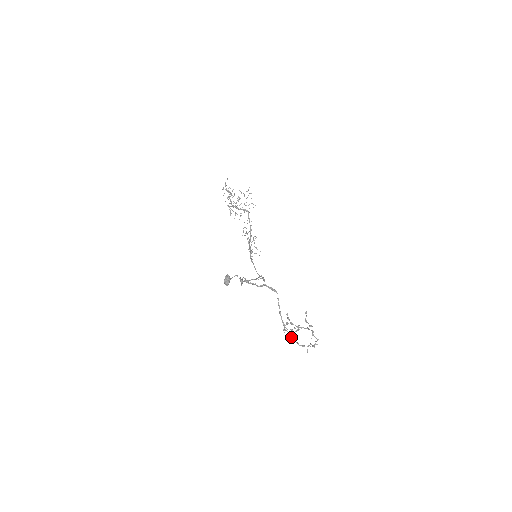
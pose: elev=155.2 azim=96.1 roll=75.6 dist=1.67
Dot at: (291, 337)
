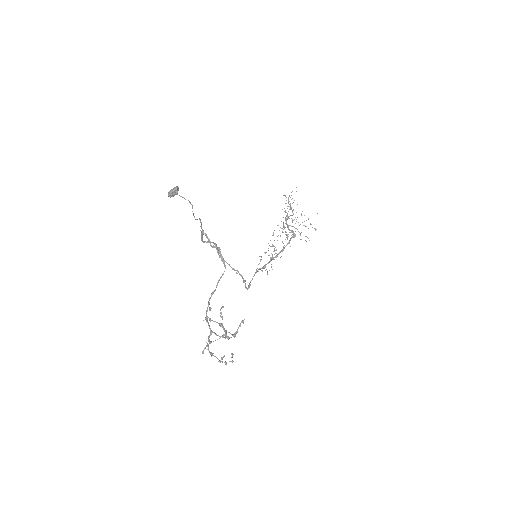
Dot at: occluded
